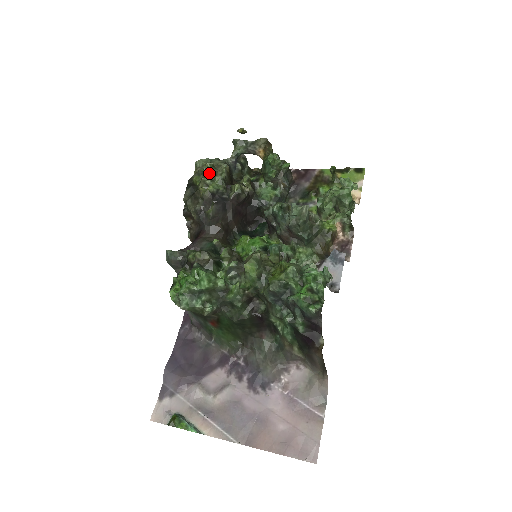
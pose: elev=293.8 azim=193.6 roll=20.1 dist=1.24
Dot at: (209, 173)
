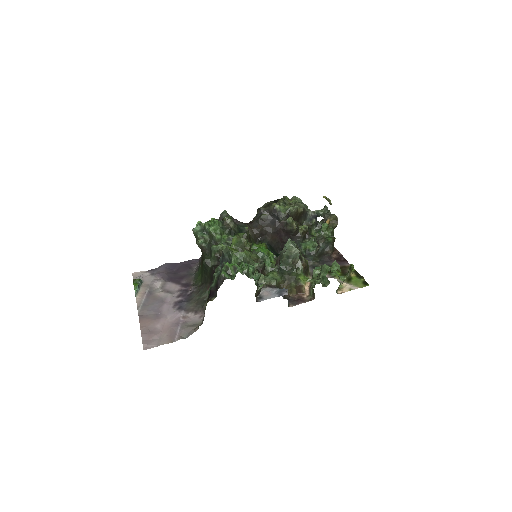
Dot at: (288, 202)
